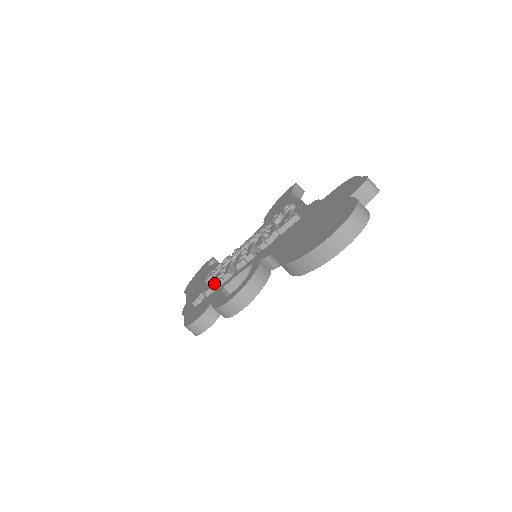
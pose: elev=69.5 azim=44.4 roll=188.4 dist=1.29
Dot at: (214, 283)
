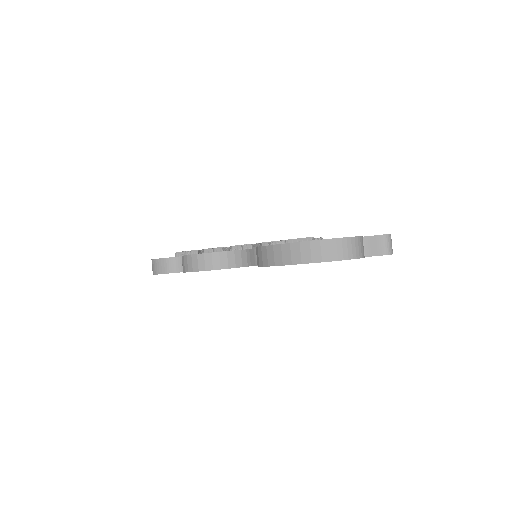
Dot at: occluded
